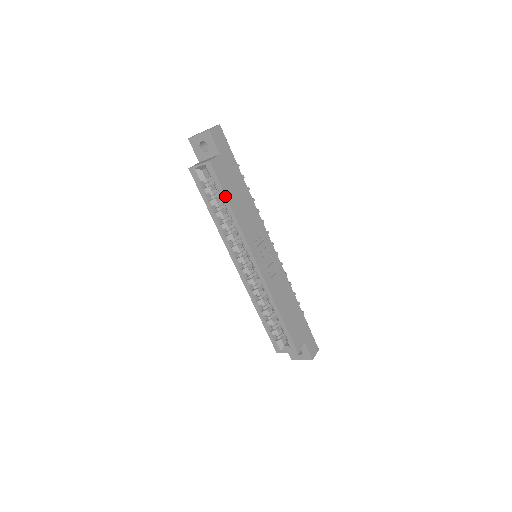
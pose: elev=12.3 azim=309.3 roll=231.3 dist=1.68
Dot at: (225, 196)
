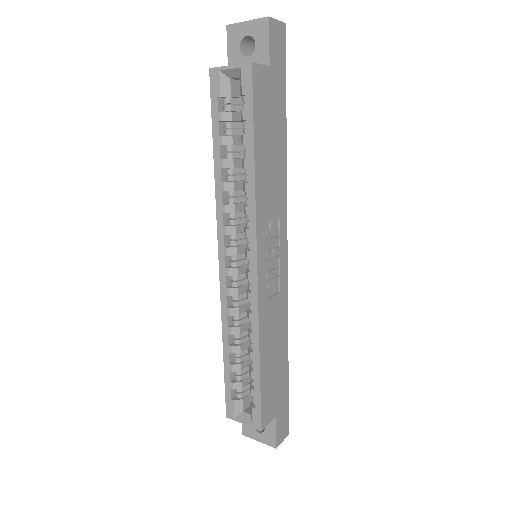
Dot at: (252, 134)
